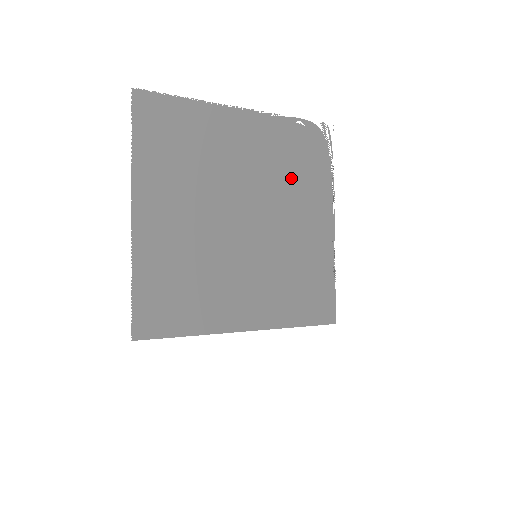
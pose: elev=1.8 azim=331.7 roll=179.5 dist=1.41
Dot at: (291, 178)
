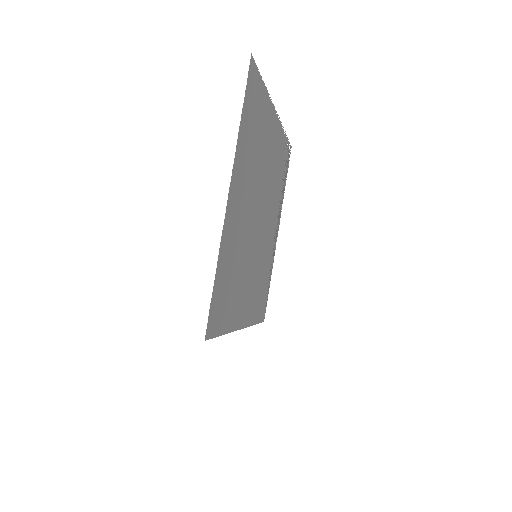
Dot at: (276, 187)
